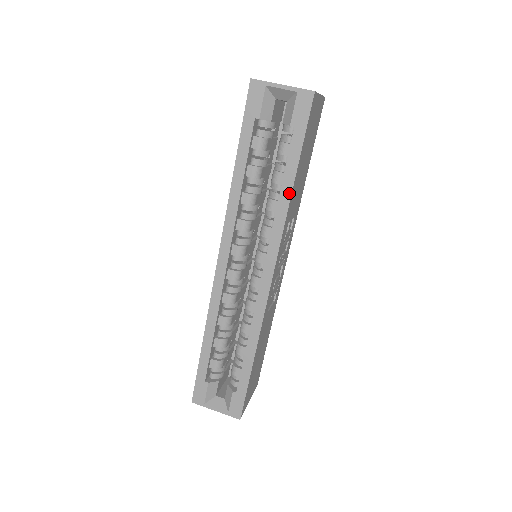
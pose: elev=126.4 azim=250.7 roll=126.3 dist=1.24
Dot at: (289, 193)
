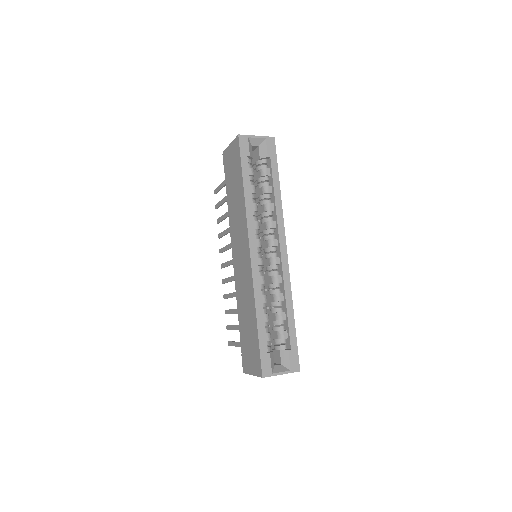
Dot at: (279, 195)
